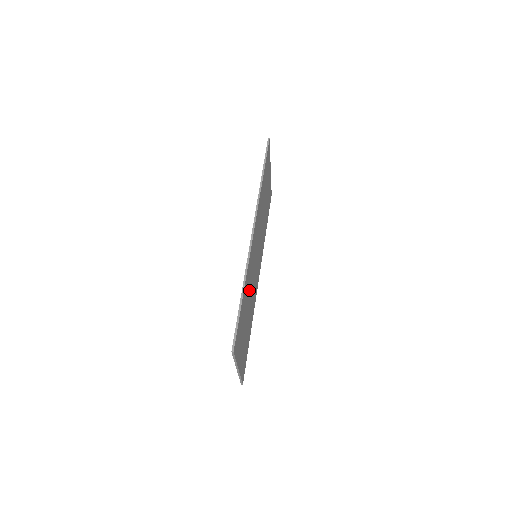
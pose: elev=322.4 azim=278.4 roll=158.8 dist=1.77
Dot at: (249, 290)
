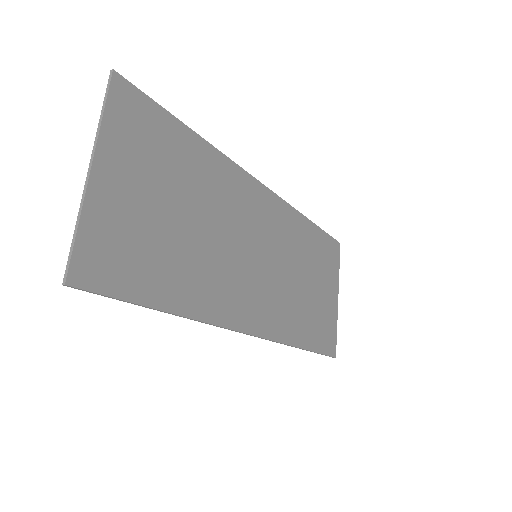
Dot at: (211, 207)
